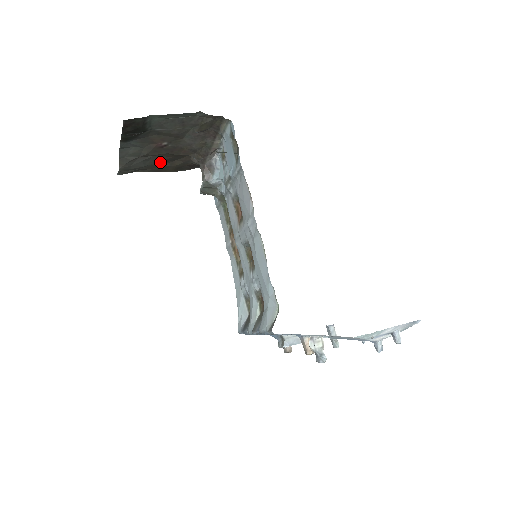
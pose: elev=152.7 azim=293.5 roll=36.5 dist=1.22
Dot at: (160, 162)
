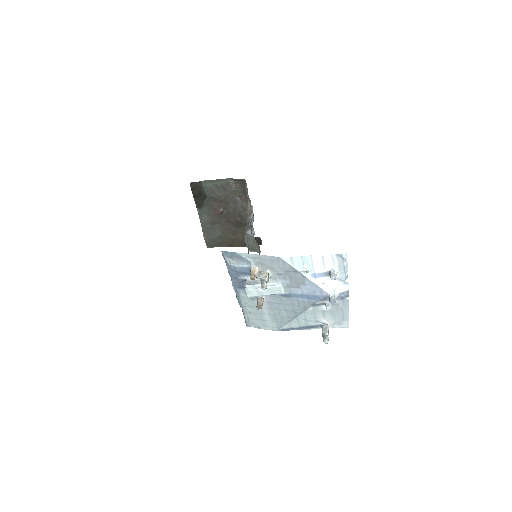
Dot at: (227, 233)
